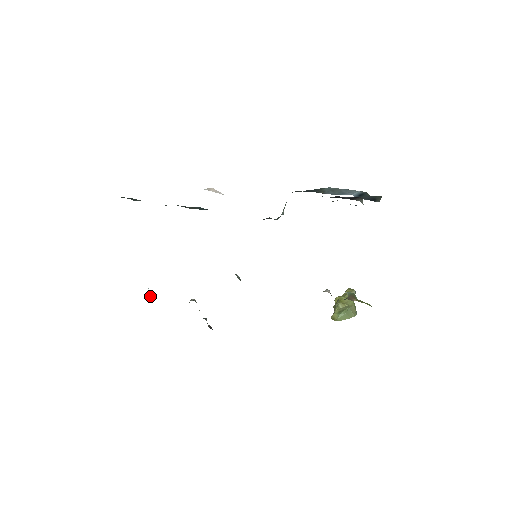
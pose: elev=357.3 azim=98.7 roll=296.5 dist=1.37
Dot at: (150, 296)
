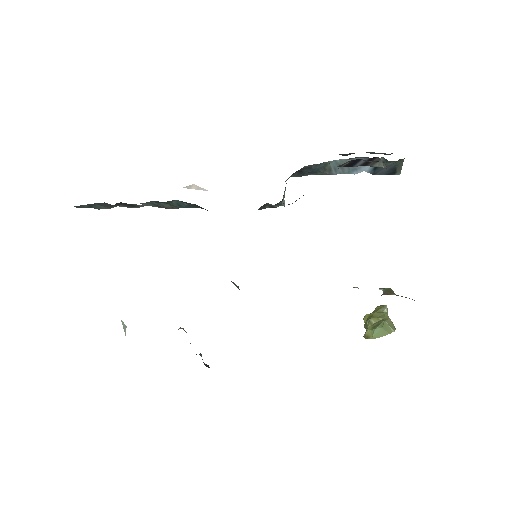
Dot at: (124, 330)
